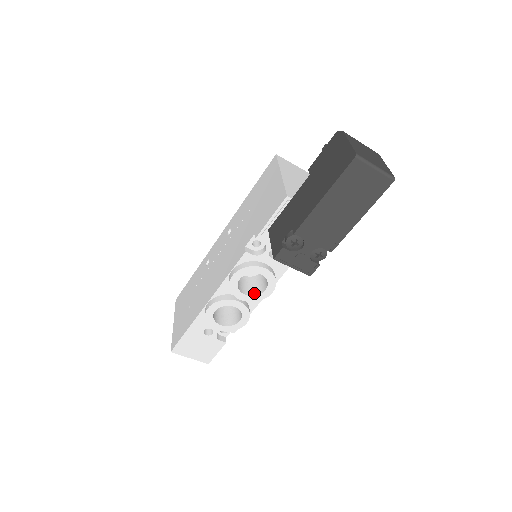
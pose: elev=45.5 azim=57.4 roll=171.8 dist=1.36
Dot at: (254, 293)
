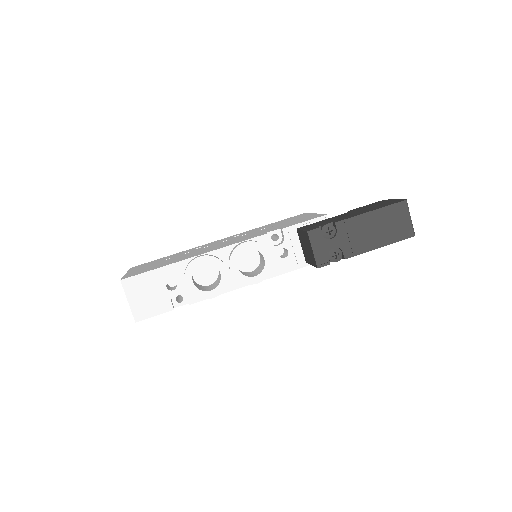
Dot at: (243, 274)
